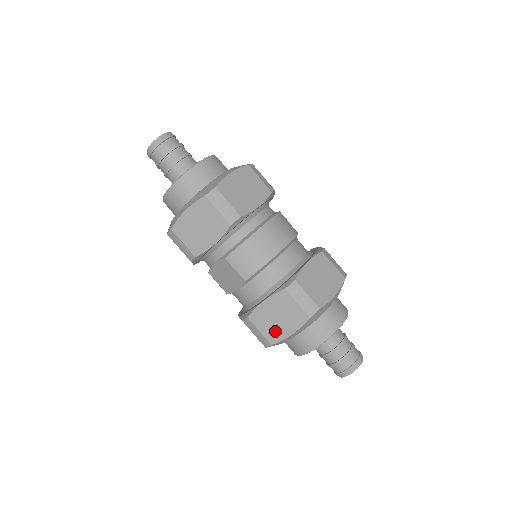
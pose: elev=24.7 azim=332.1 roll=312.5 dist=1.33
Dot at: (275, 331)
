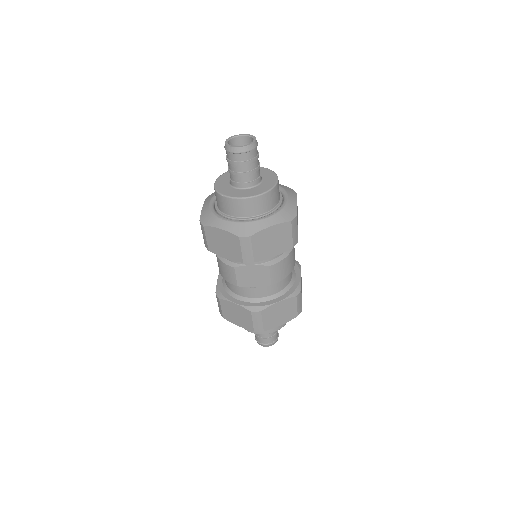
Dot at: (272, 322)
